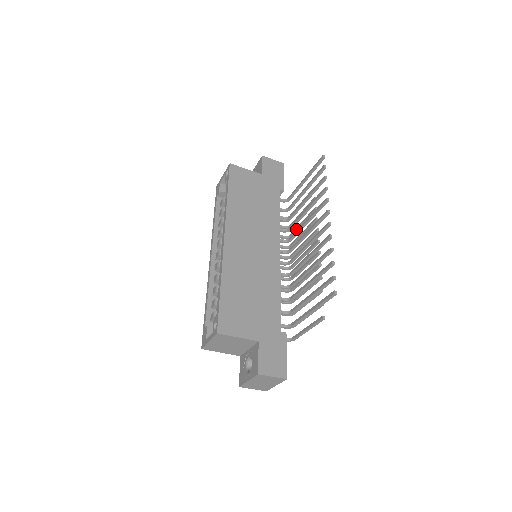
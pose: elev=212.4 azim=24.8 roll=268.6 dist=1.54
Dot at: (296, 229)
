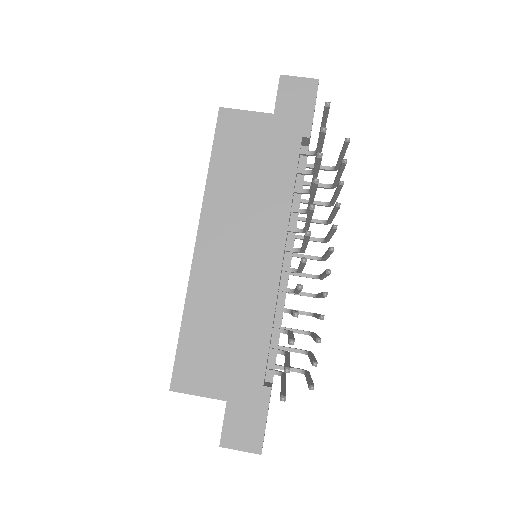
Dot at: occluded
